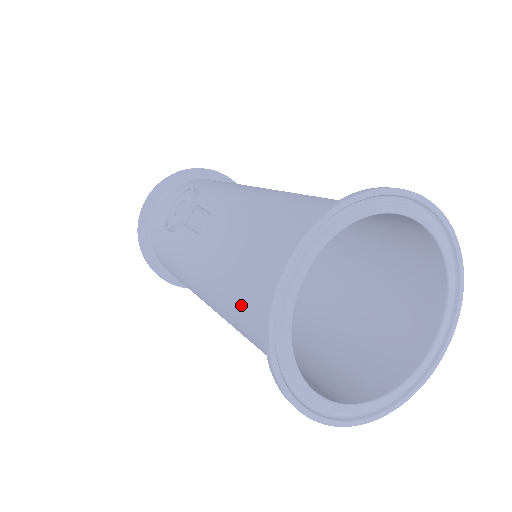
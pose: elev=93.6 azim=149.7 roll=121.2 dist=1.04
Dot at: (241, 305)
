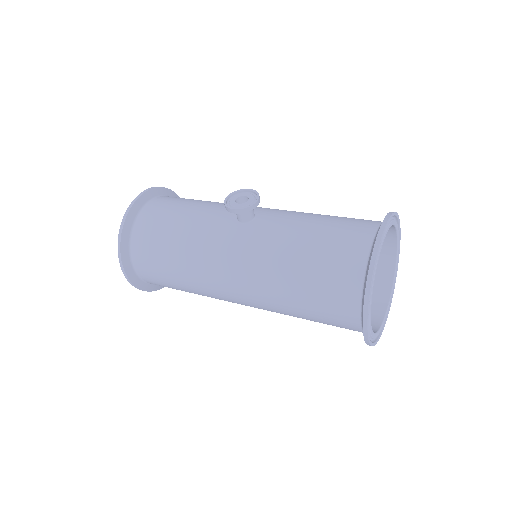
Dot at: (317, 261)
